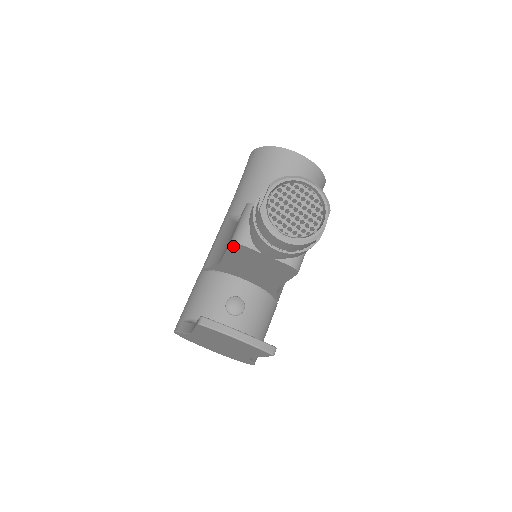
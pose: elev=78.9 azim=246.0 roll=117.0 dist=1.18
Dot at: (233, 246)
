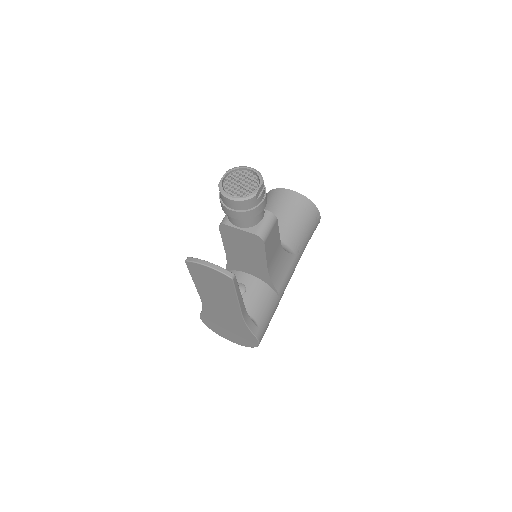
Dot at: (221, 229)
